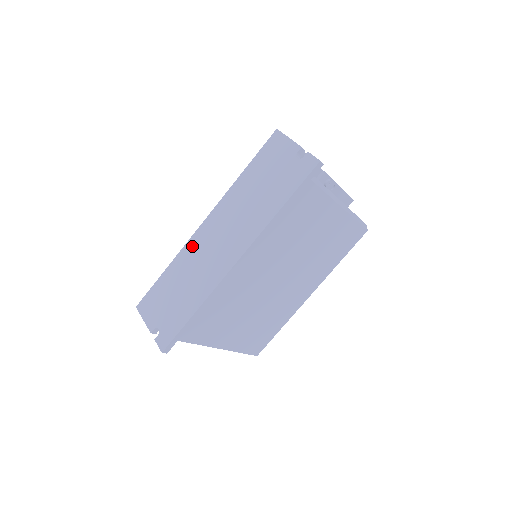
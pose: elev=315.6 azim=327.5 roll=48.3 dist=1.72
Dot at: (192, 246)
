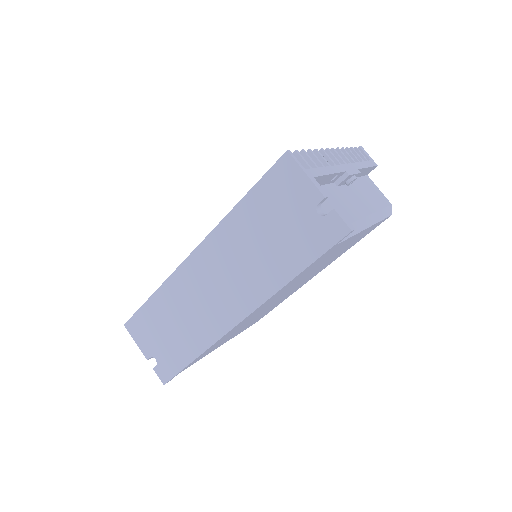
Dot at: (180, 280)
